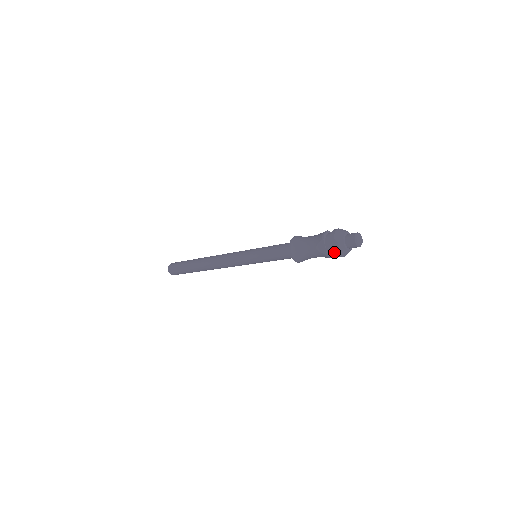
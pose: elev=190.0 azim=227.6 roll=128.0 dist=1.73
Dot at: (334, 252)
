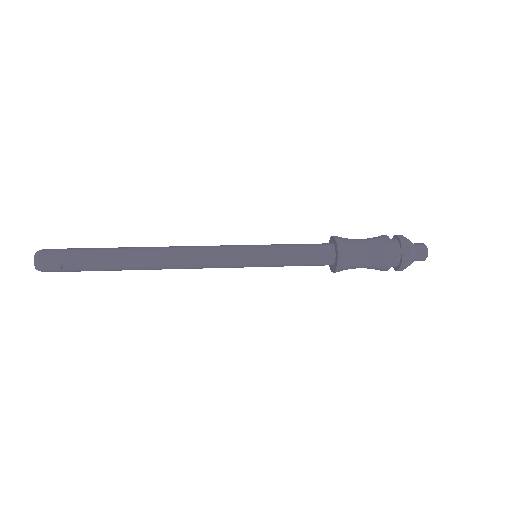
Dot at: (403, 260)
